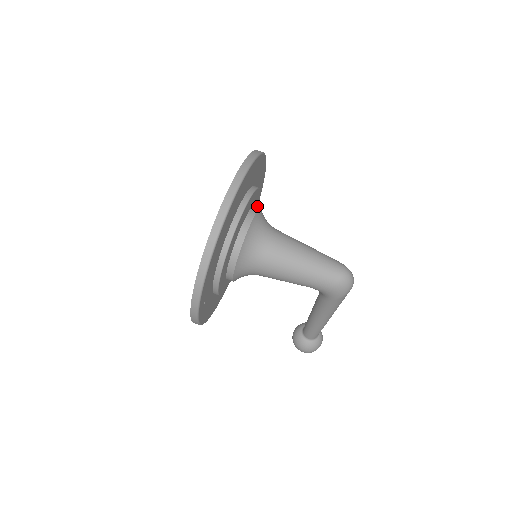
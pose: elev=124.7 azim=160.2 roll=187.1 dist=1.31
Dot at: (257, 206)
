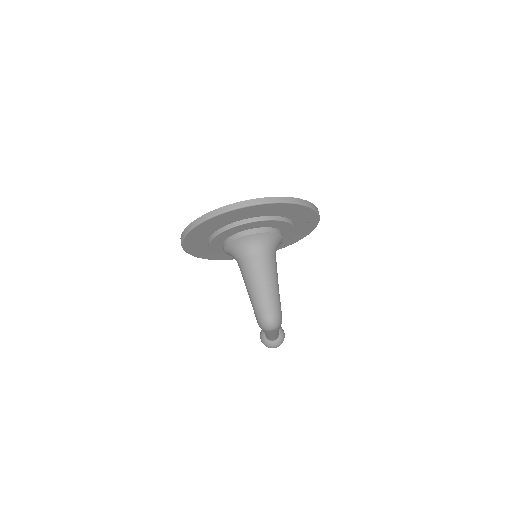
Dot at: (292, 231)
